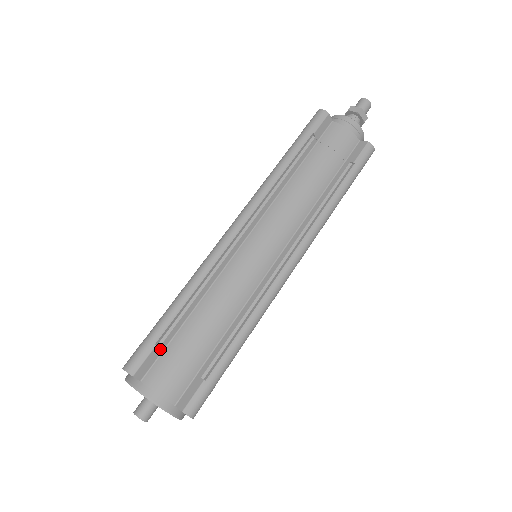
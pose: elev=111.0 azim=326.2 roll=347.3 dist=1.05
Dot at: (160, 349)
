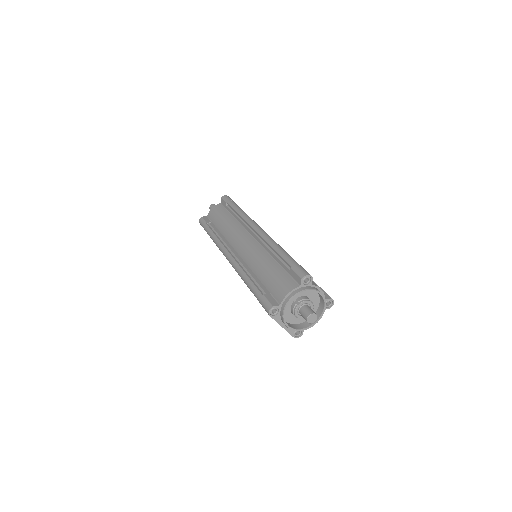
Dot at: occluded
